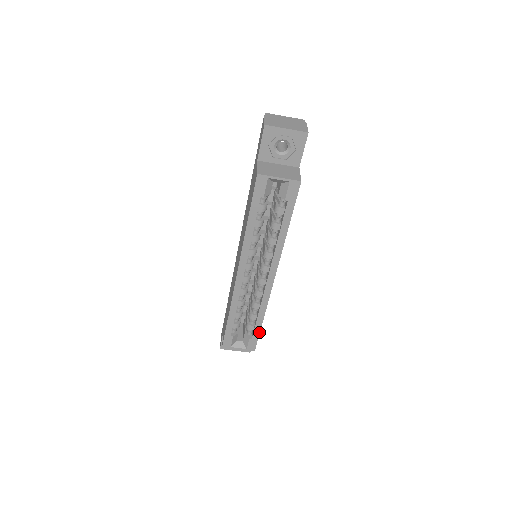
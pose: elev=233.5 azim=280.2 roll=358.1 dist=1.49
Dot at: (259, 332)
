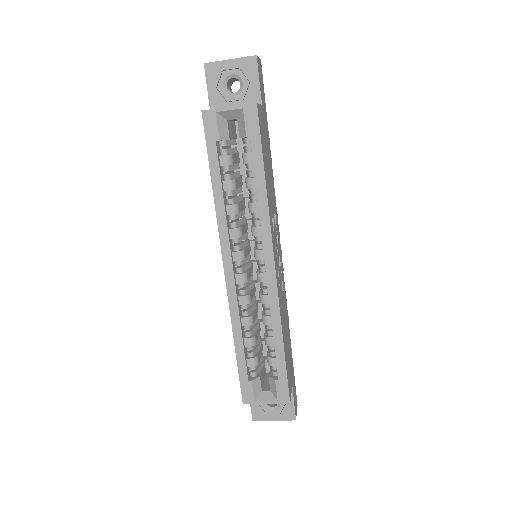
Dot at: (285, 365)
